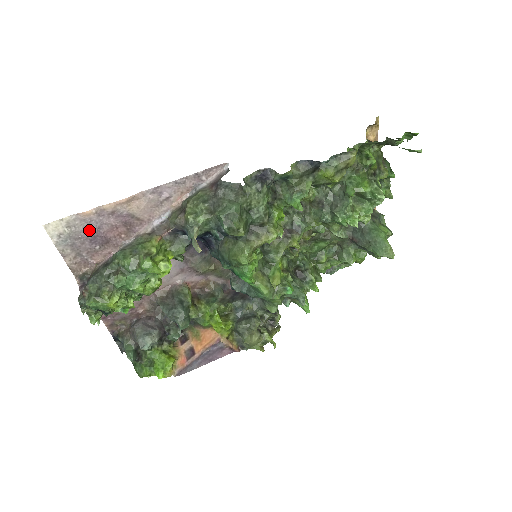
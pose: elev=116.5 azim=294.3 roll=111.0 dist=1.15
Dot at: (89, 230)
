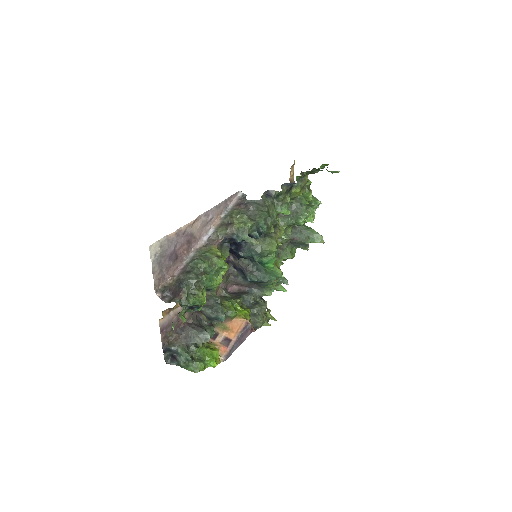
Dot at: (170, 249)
